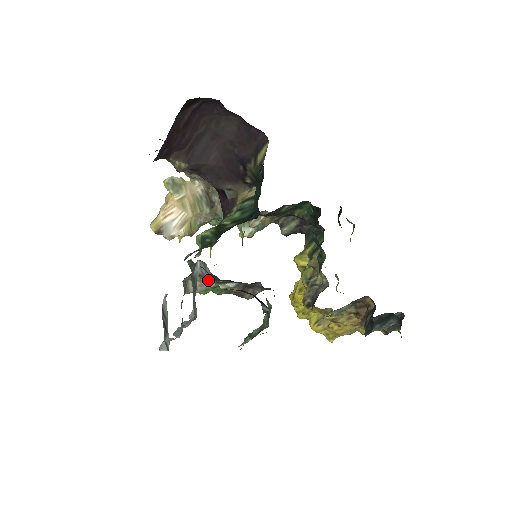
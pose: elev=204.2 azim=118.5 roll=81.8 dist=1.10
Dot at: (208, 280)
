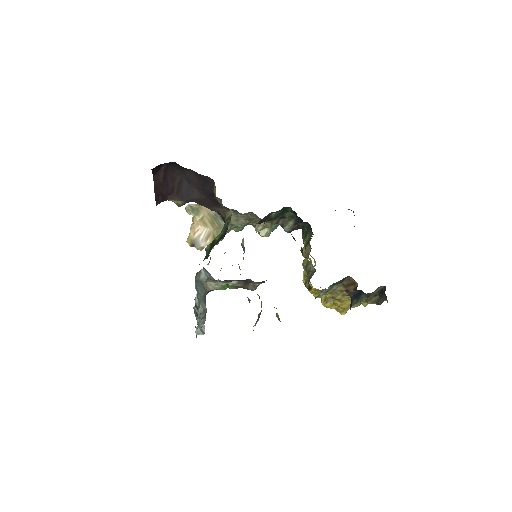
Dot at: (219, 280)
